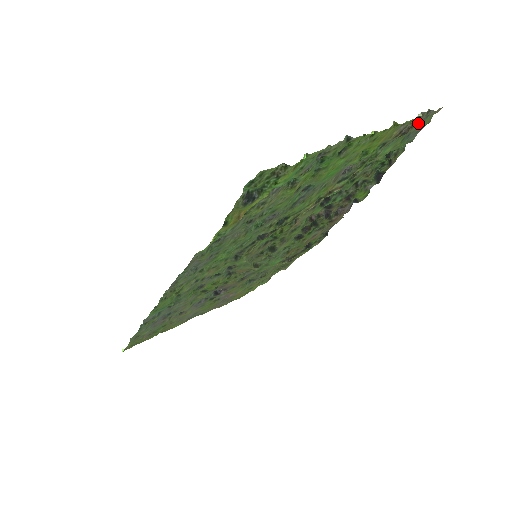
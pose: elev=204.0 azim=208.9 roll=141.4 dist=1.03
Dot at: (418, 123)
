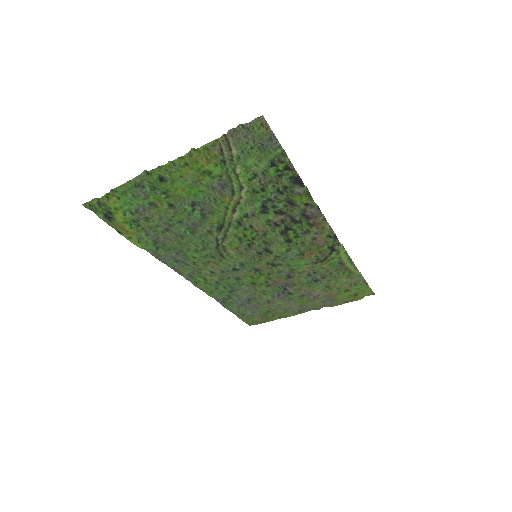
Dot at: (251, 135)
